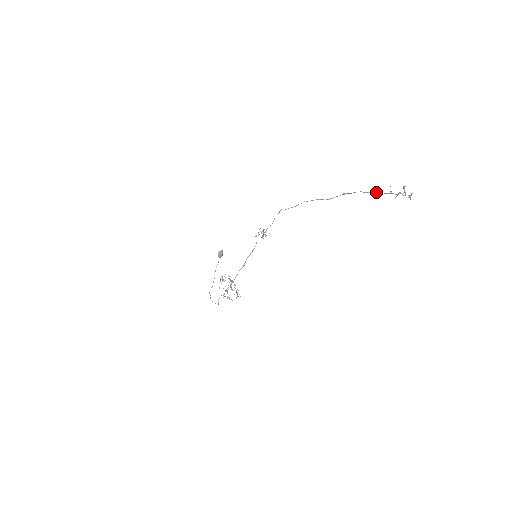
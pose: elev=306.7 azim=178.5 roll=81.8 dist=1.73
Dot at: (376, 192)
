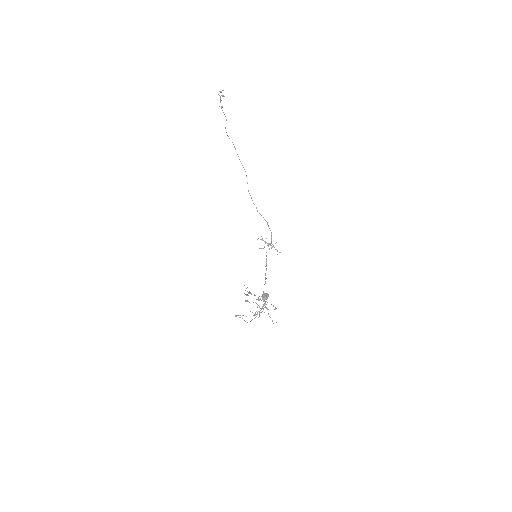
Dot at: (226, 119)
